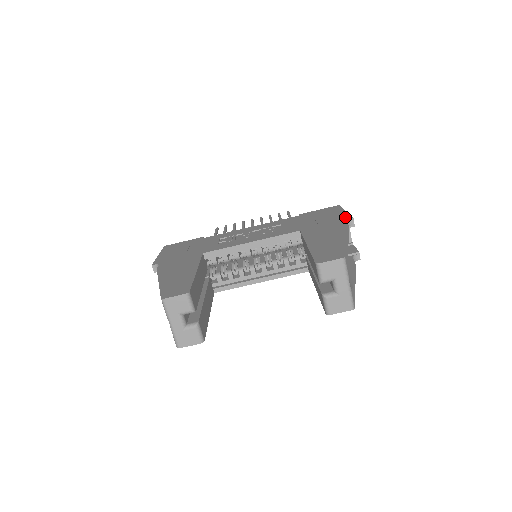
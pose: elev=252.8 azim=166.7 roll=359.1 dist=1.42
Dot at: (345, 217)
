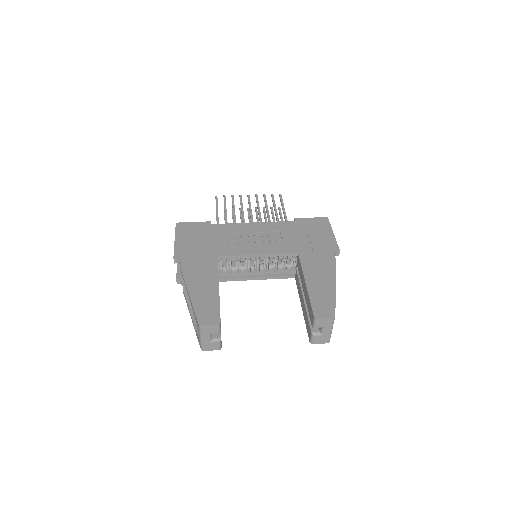
Dot at: (334, 246)
